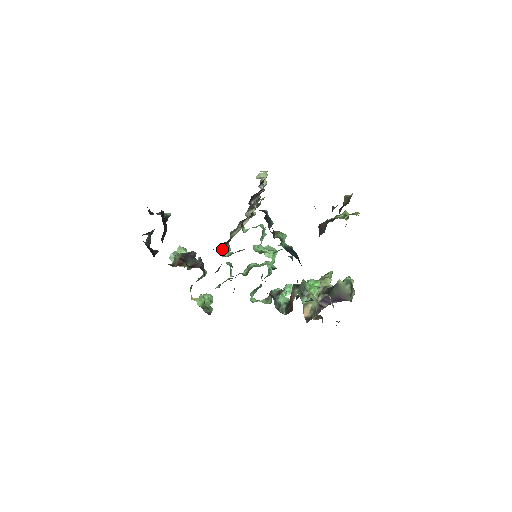
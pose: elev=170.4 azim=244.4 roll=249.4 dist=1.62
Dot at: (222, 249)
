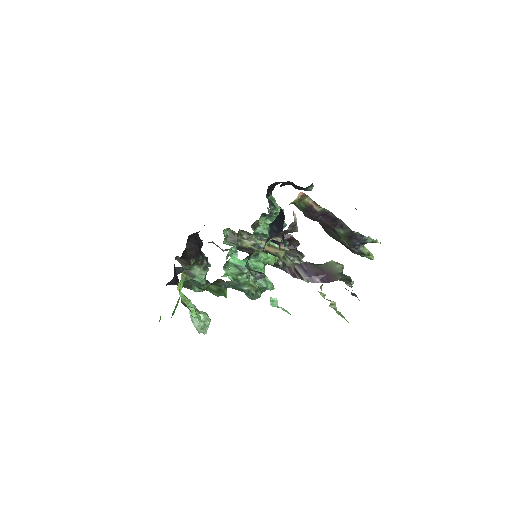
Dot at: (227, 243)
